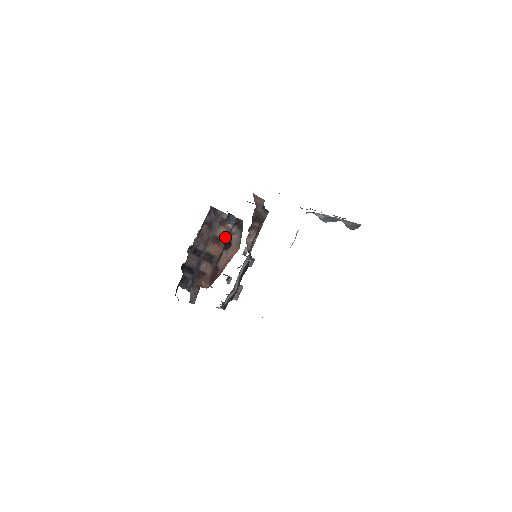
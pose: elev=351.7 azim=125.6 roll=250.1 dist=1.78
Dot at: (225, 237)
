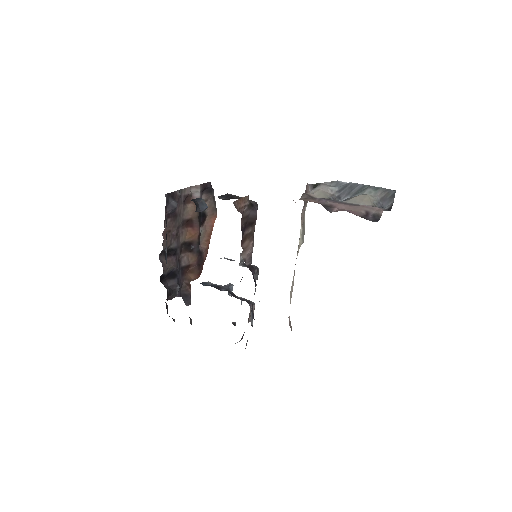
Dot at: (196, 214)
